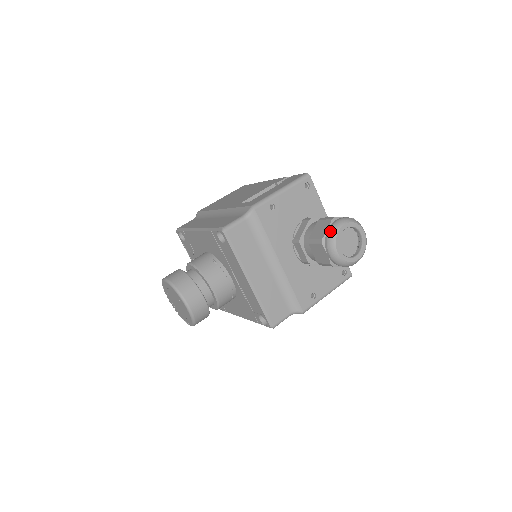
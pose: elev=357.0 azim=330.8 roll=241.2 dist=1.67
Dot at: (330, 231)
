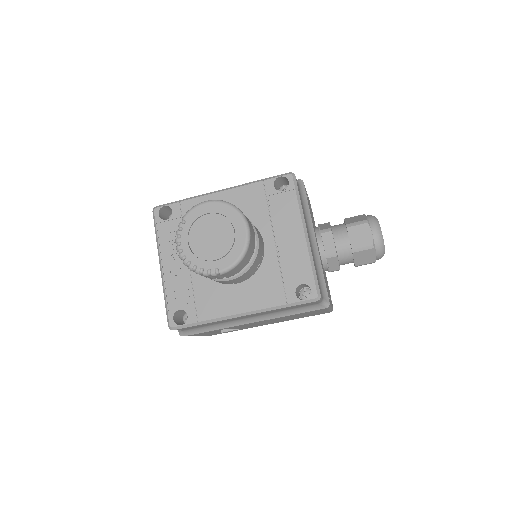
Dot at: (371, 216)
